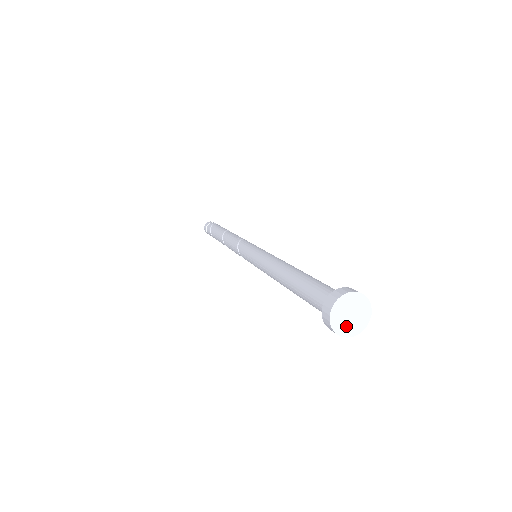
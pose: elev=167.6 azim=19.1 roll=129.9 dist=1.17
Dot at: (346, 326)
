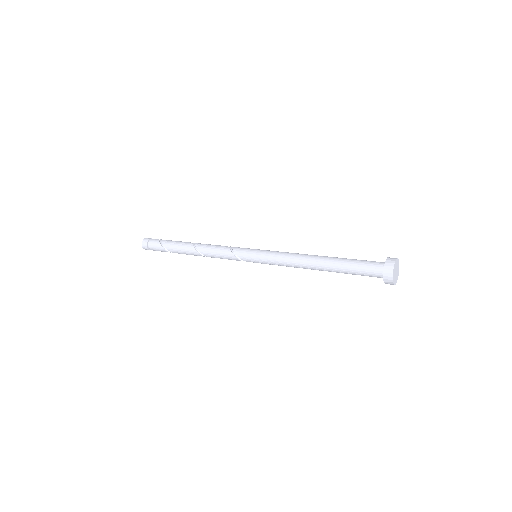
Dot at: (395, 277)
